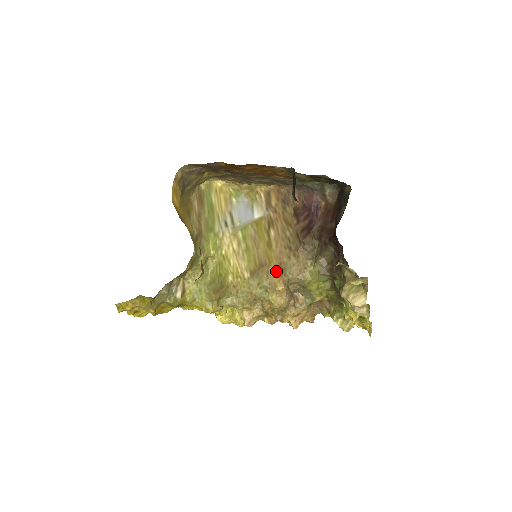
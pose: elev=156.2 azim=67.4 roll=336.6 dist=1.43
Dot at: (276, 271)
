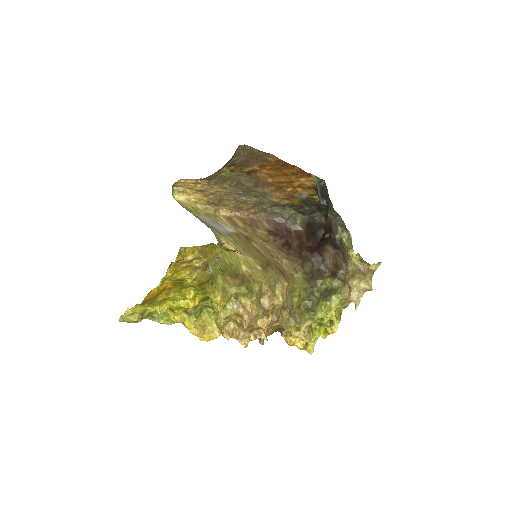
Dot at: (278, 270)
